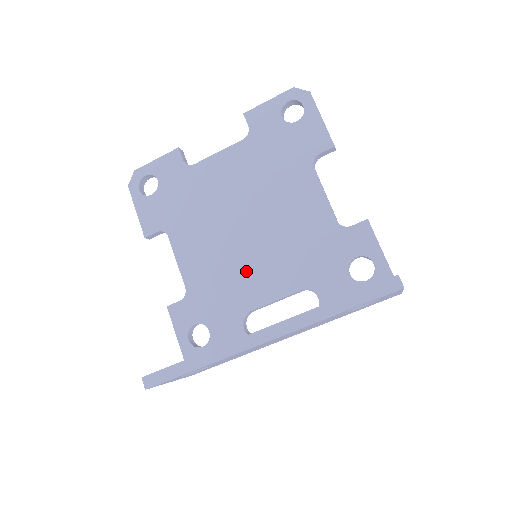
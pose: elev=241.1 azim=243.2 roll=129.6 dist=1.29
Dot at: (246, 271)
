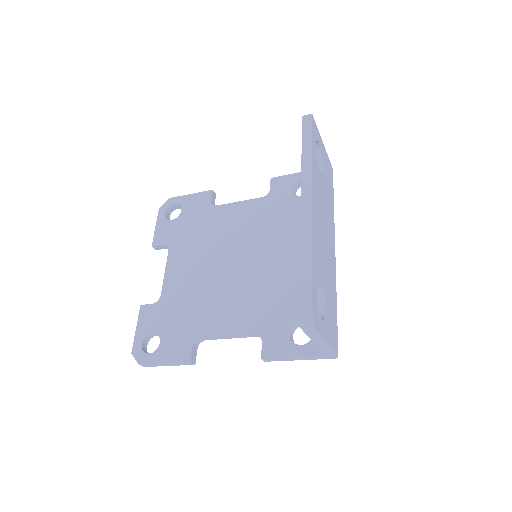
Dot at: (265, 273)
